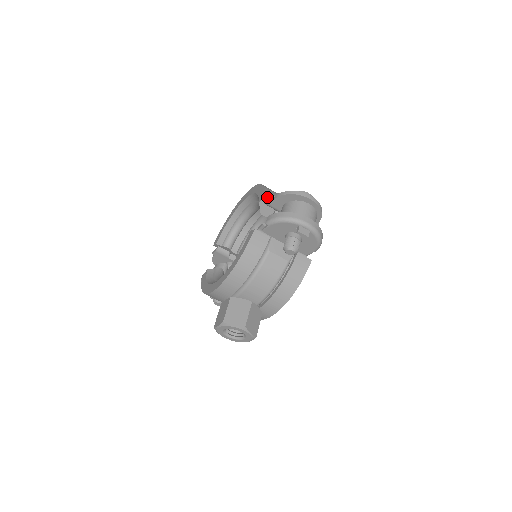
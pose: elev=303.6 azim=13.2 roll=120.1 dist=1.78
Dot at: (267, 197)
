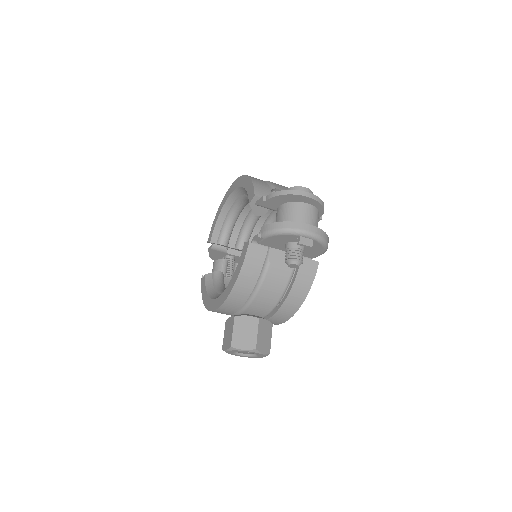
Dot at: (257, 197)
